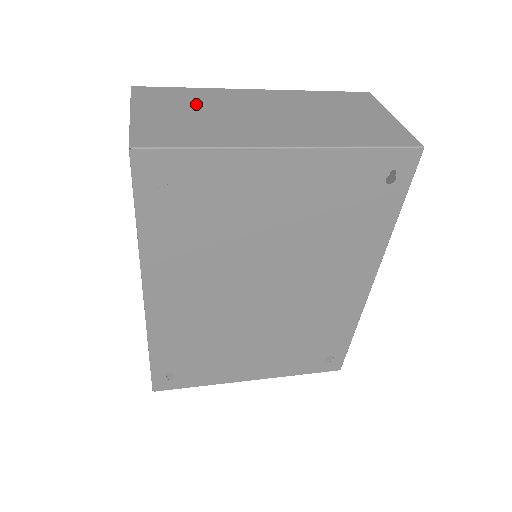
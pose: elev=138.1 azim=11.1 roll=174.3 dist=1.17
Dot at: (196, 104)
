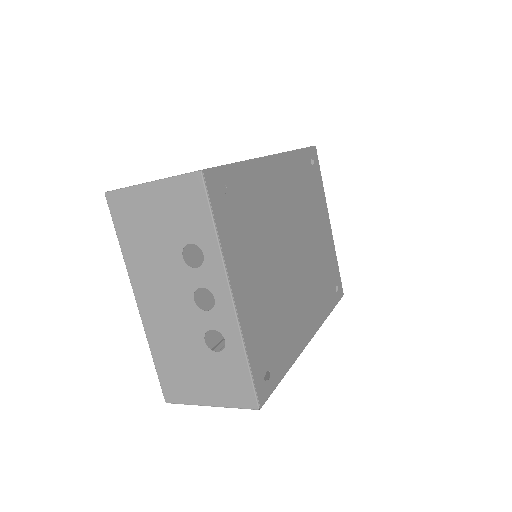
Dot at: occluded
